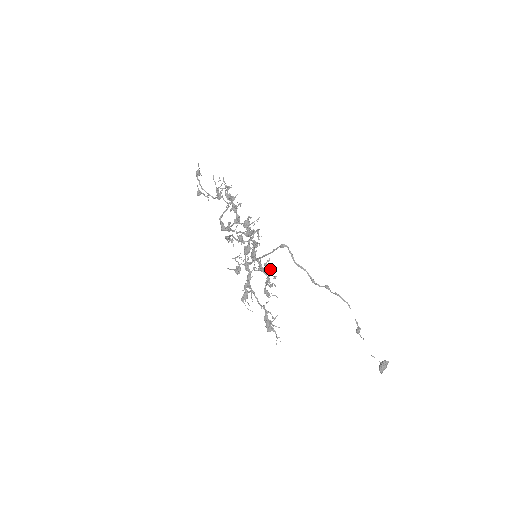
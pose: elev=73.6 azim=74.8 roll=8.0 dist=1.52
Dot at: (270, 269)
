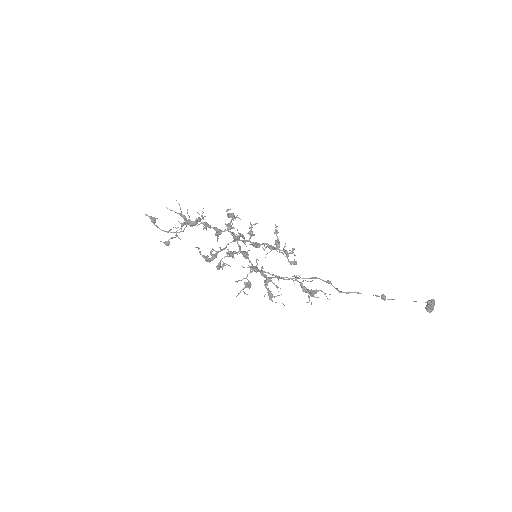
Dot at: occluded
